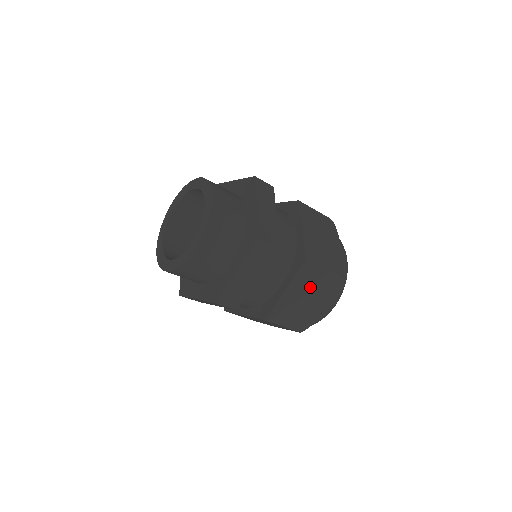
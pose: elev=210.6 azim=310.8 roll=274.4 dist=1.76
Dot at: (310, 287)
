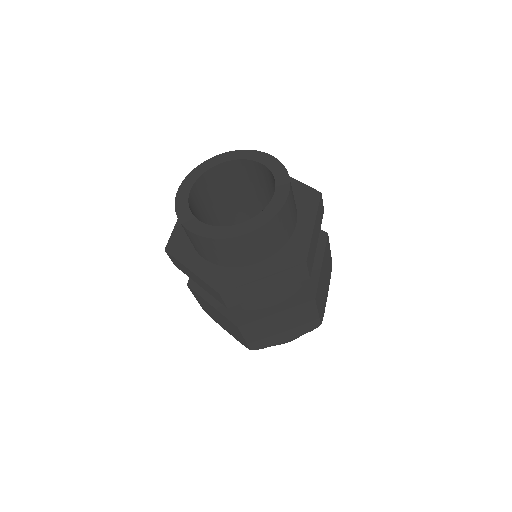
Dot at: (326, 267)
